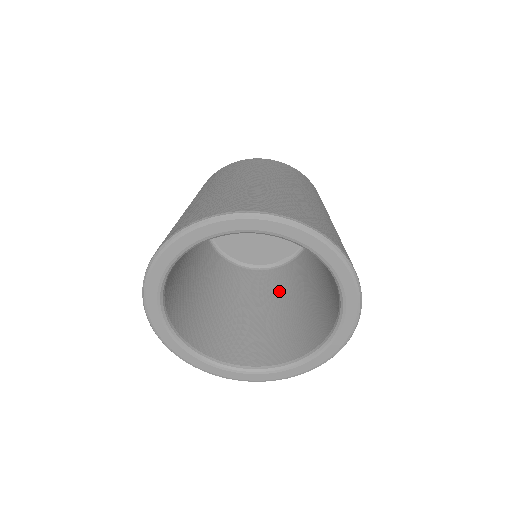
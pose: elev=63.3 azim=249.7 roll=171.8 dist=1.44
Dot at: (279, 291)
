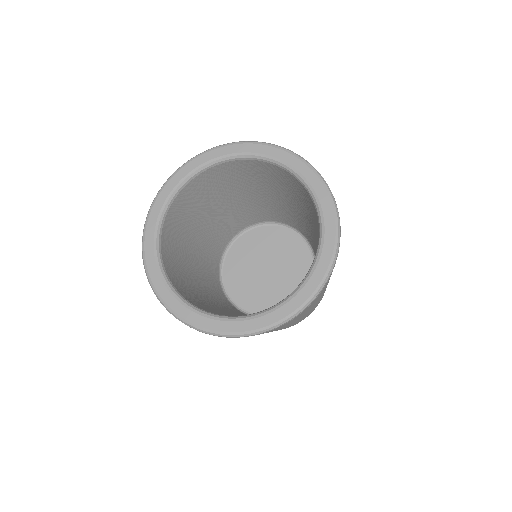
Dot at: occluded
